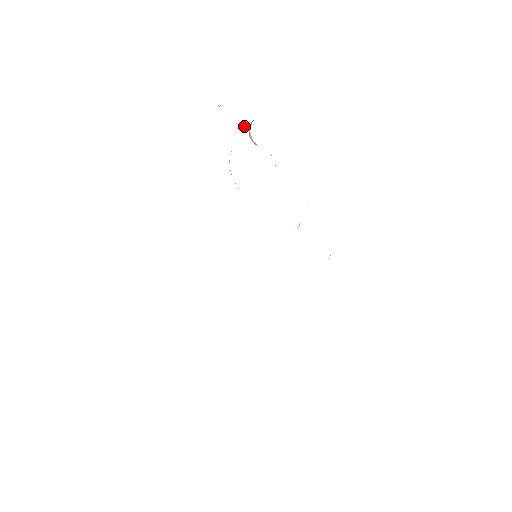
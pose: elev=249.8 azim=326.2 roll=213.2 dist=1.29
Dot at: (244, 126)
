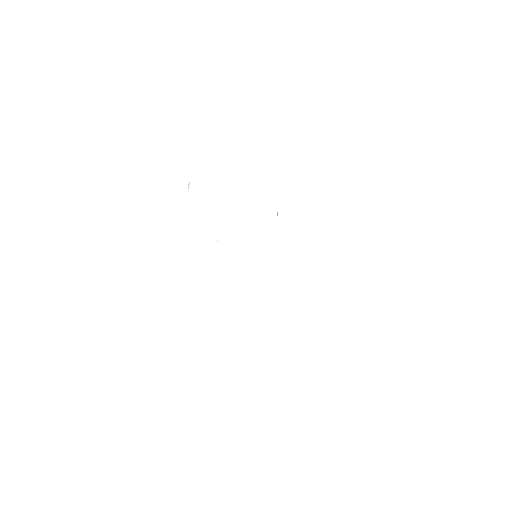
Dot at: (188, 187)
